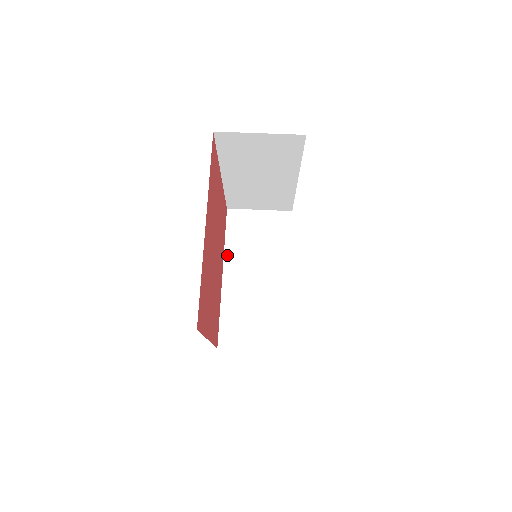
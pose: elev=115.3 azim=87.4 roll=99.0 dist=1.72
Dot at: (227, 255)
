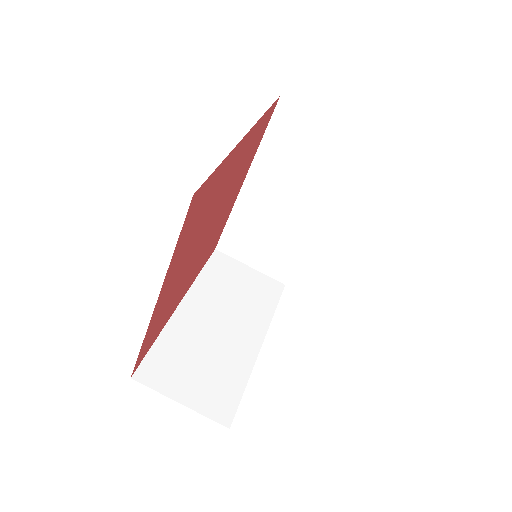
Dot at: (196, 287)
